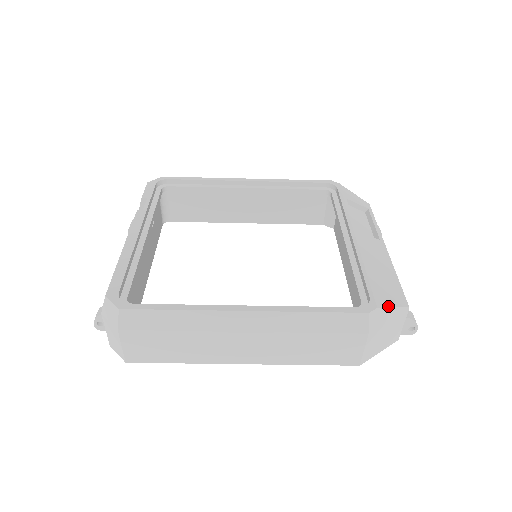
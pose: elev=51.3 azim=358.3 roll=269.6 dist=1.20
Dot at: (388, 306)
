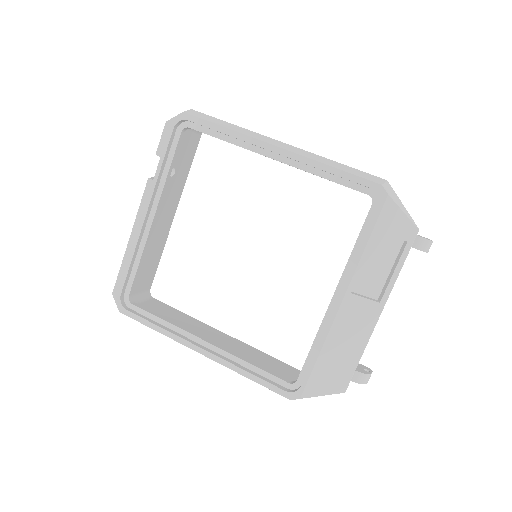
Dot at: (316, 395)
